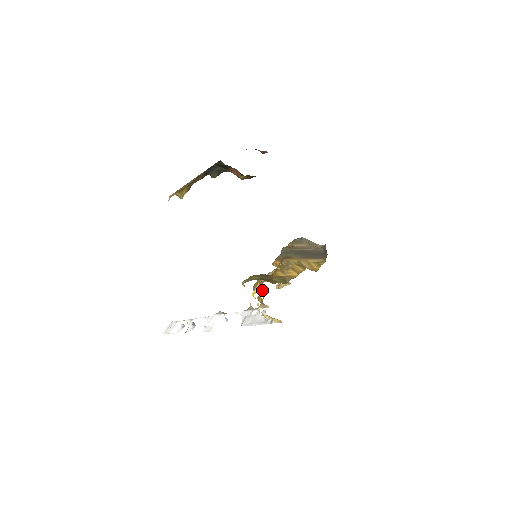
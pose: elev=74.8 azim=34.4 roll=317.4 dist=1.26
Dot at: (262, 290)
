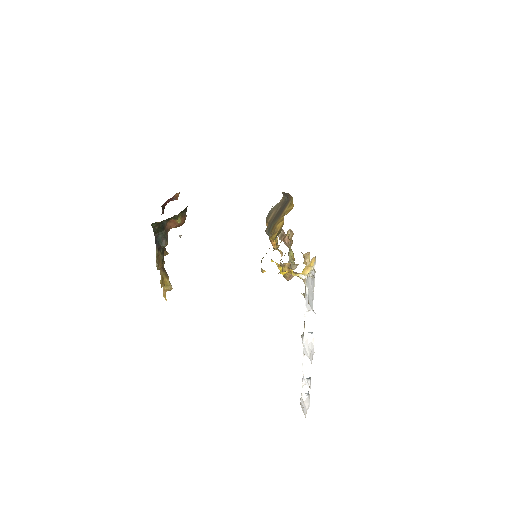
Dot at: occluded
